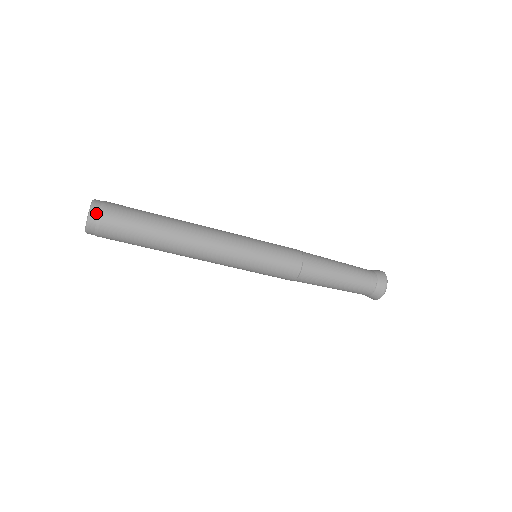
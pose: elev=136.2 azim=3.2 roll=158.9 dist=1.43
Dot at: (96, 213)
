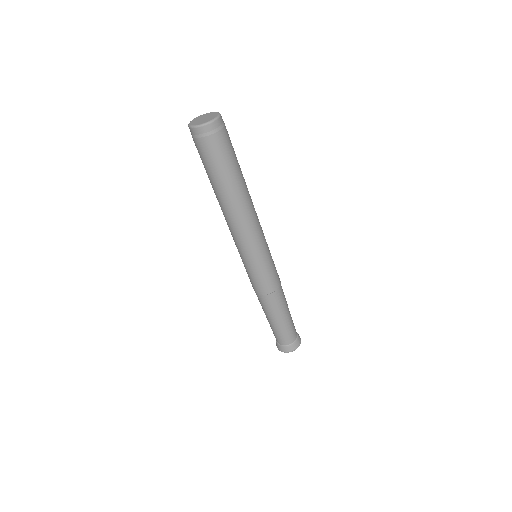
Dot at: occluded
